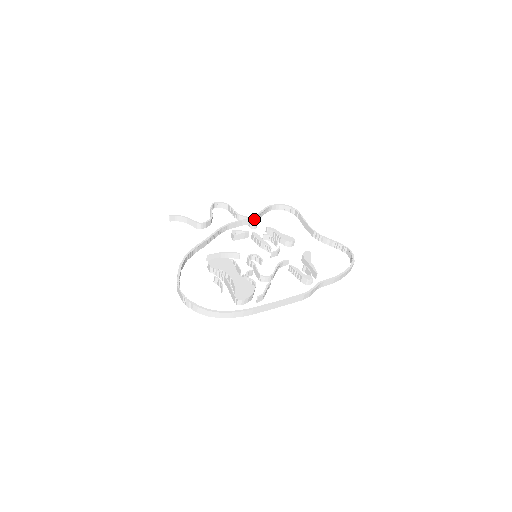
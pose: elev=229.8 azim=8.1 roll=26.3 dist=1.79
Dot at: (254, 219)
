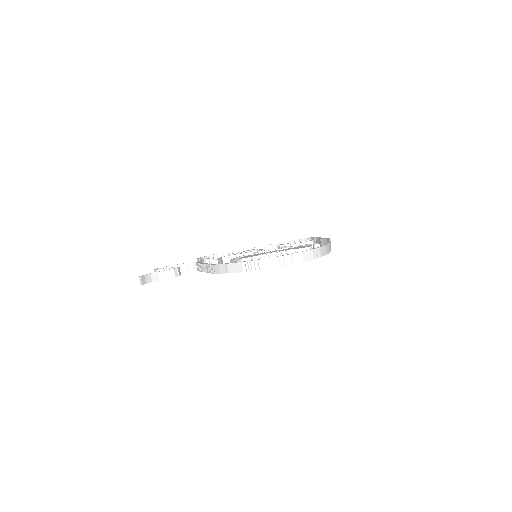
Dot at: (207, 258)
